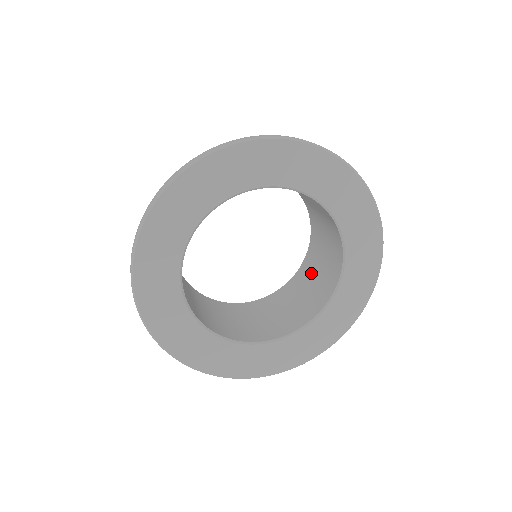
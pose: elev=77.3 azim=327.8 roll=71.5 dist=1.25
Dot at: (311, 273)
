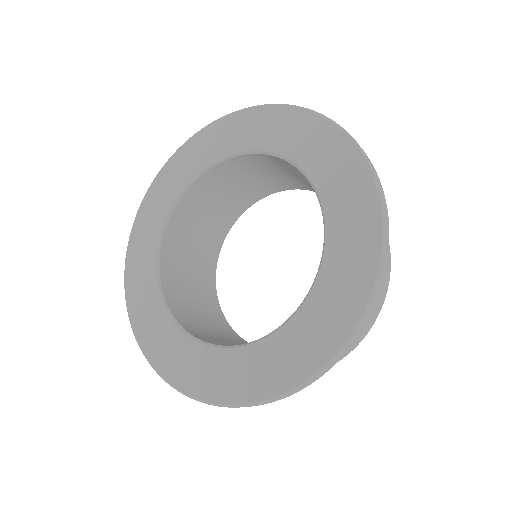
Dot at: occluded
